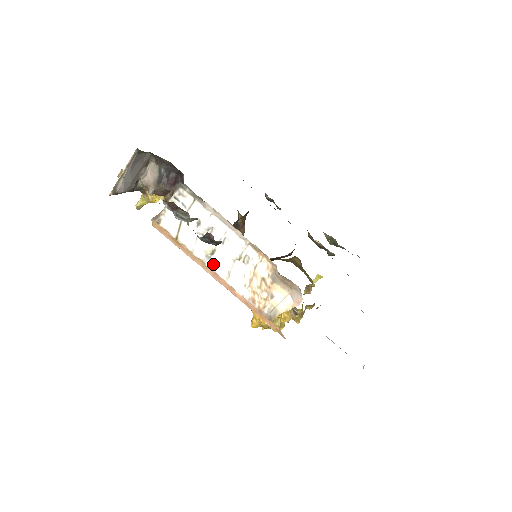
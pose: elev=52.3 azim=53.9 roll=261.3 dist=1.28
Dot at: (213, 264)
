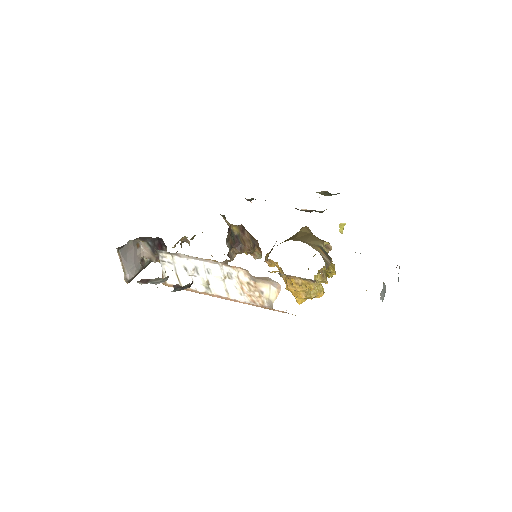
Dot at: (214, 291)
